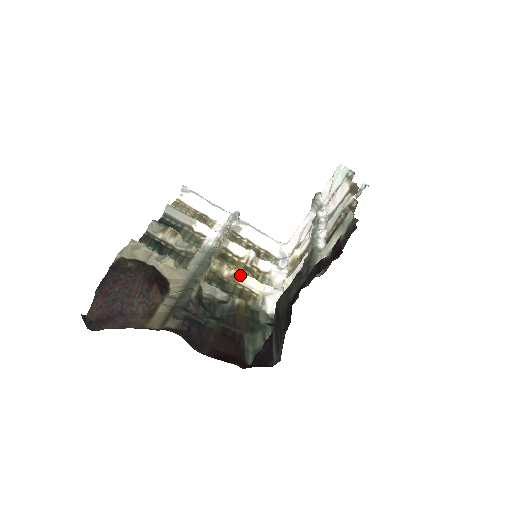
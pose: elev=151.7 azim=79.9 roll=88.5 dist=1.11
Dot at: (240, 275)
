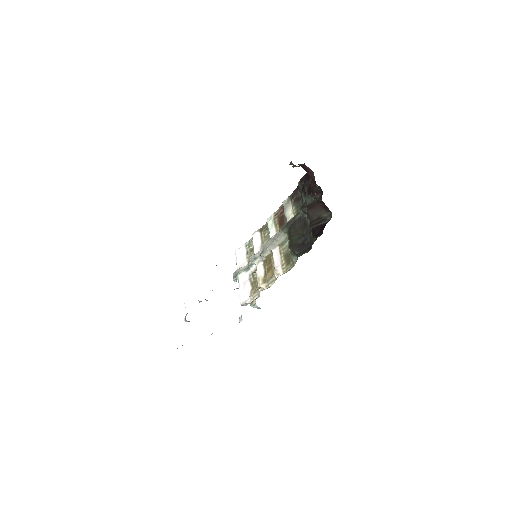
Dot at: occluded
